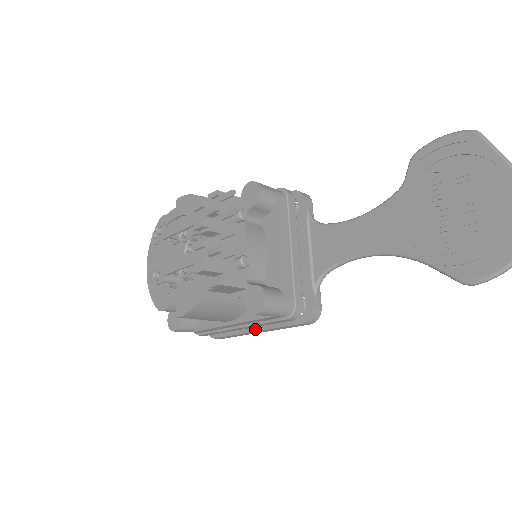
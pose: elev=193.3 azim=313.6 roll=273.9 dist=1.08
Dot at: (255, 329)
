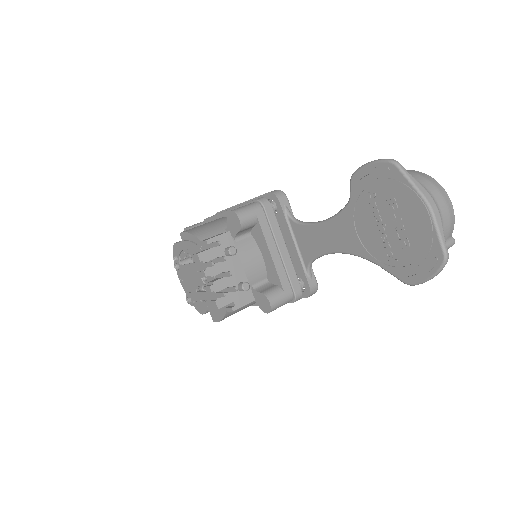
Dot at: occluded
